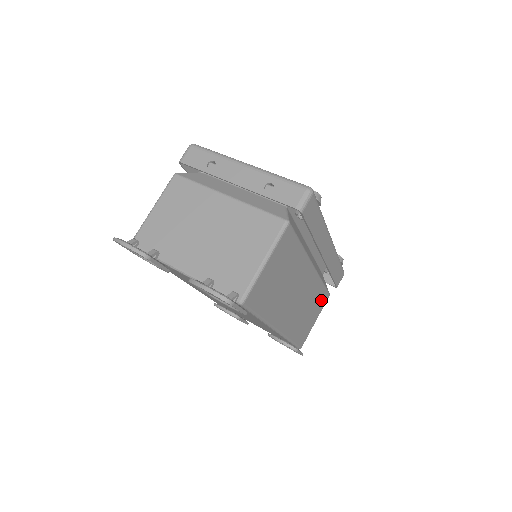
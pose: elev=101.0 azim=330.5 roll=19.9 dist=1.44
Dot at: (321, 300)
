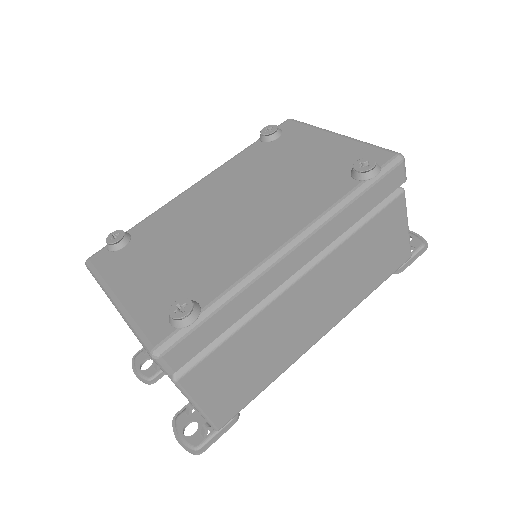
Dot at: (385, 221)
